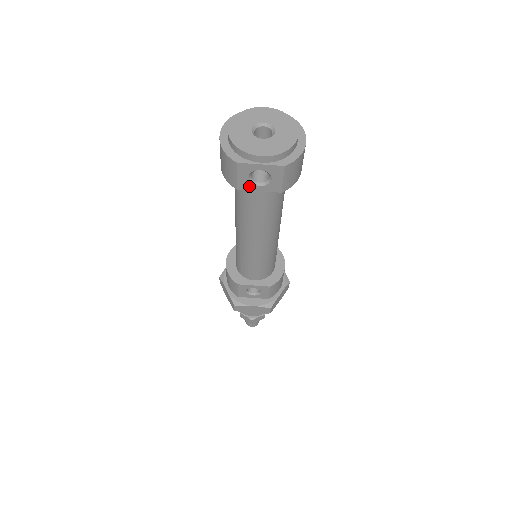
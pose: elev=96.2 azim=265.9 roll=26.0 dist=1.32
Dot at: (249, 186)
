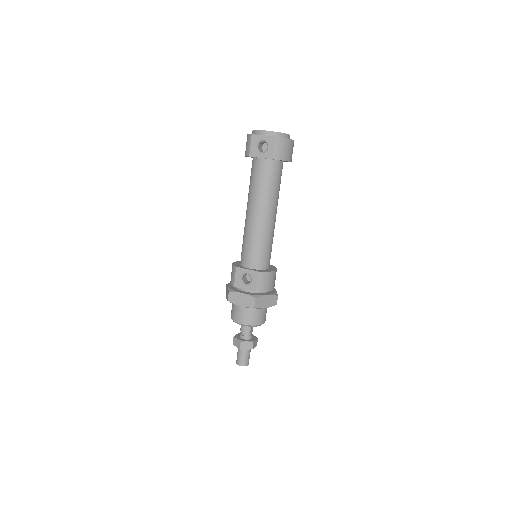
Dot at: (256, 154)
